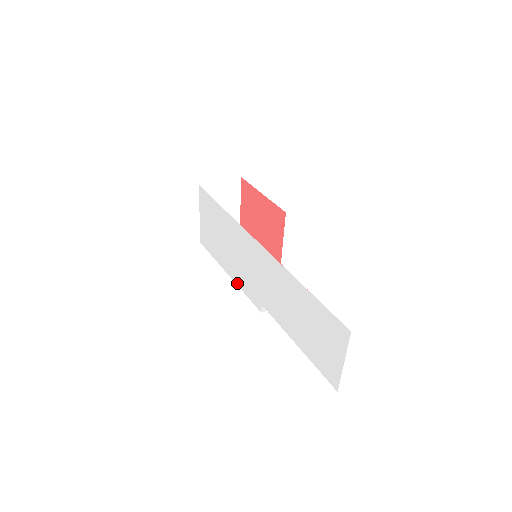
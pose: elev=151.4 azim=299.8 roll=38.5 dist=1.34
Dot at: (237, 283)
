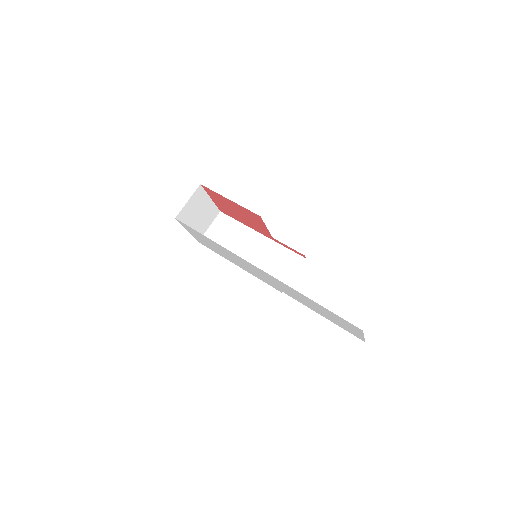
Dot at: occluded
